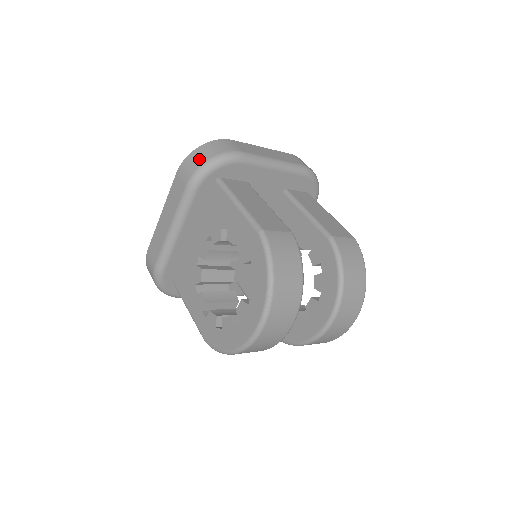
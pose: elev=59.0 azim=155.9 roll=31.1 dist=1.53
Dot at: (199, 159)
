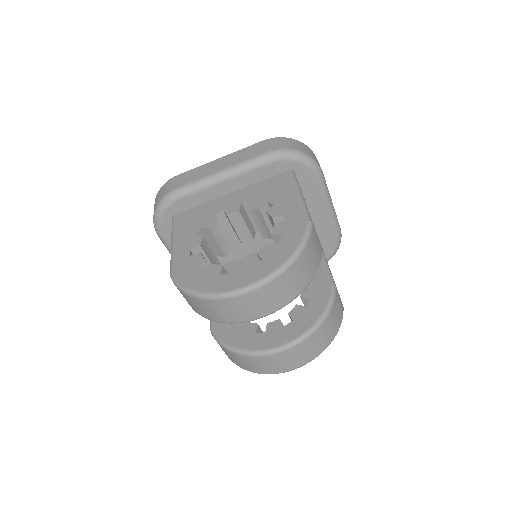
Dot at: (292, 145)
